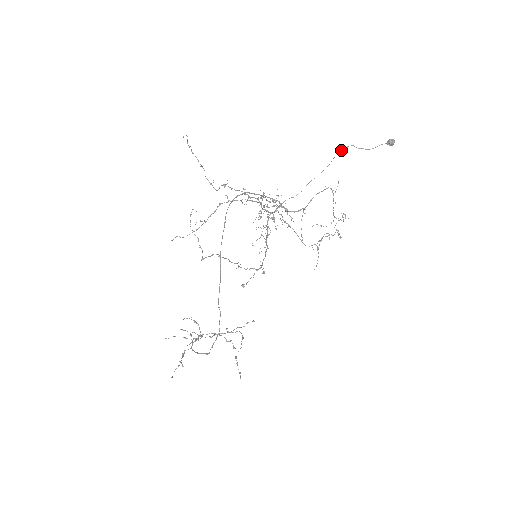
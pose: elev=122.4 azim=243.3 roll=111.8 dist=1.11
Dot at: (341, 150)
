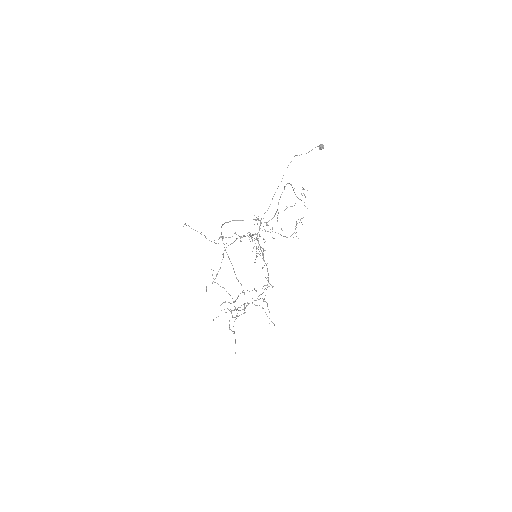
Dot at: occluded
